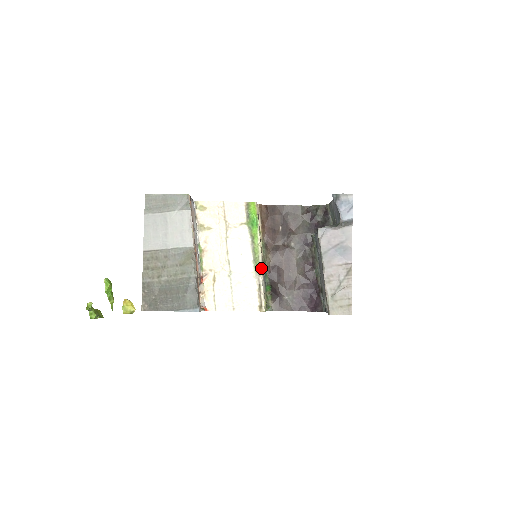
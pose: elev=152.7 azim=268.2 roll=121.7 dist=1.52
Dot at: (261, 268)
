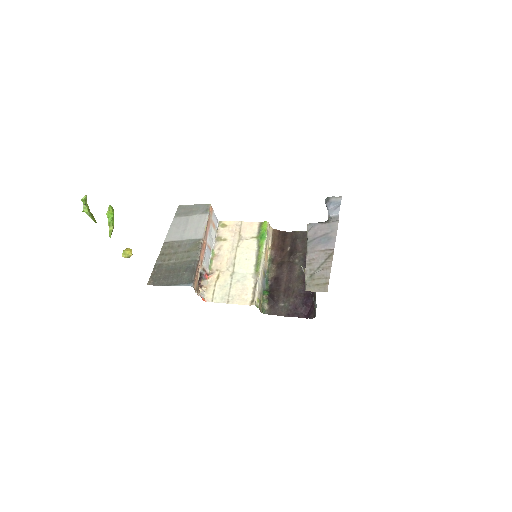
Dot at: (261, 270)
